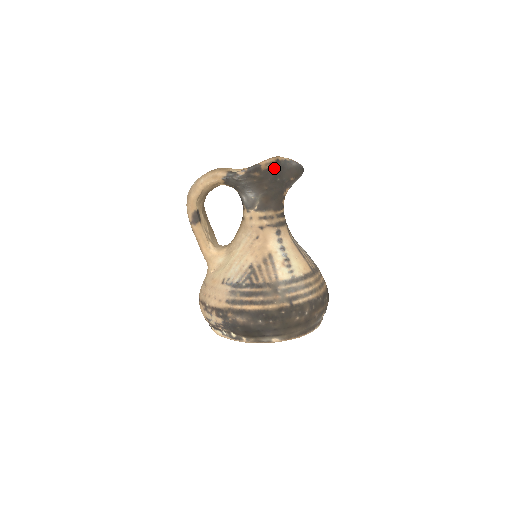
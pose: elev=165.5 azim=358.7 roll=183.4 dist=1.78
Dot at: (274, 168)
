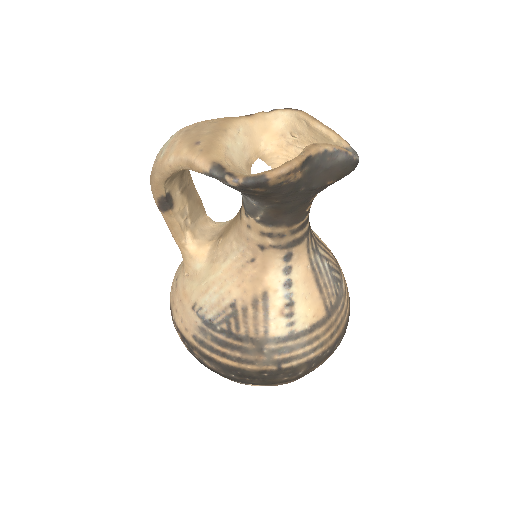
Dot at: (296, 176)
